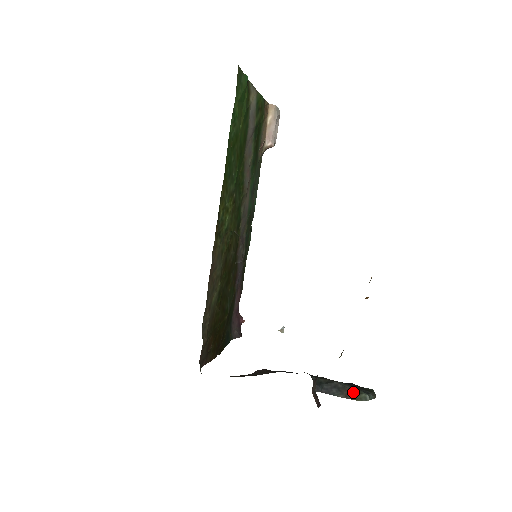
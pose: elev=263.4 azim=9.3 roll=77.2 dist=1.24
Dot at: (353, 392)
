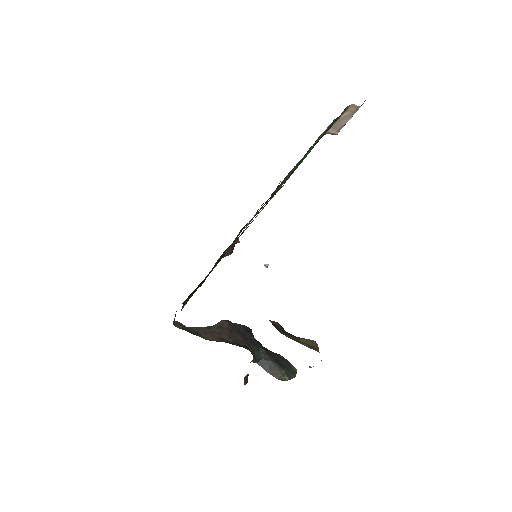
Dot at: (279, 373)
